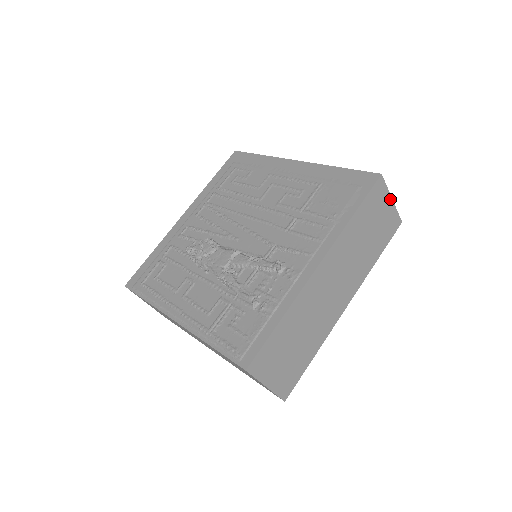
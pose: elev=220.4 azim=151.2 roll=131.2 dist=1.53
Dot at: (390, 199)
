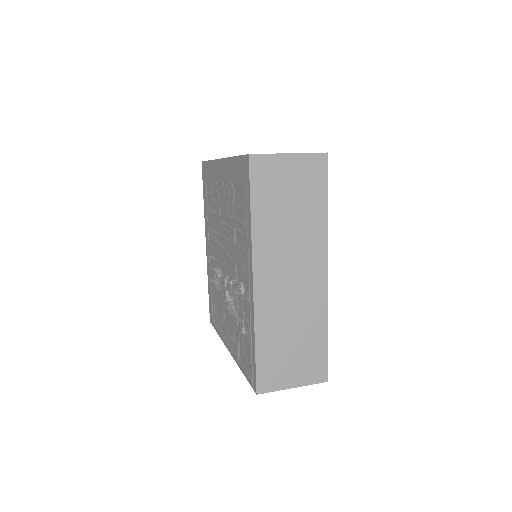
Dot at: (286, 156)
